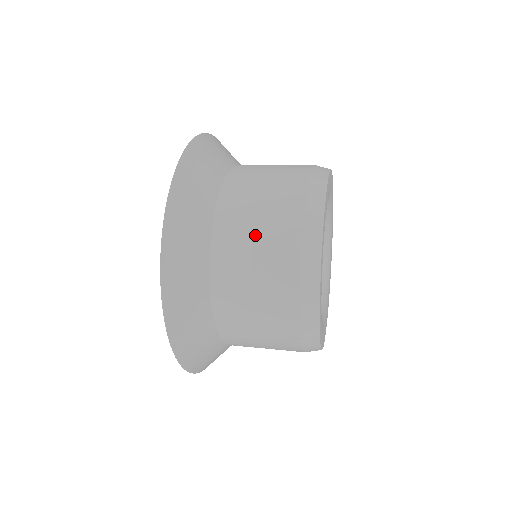
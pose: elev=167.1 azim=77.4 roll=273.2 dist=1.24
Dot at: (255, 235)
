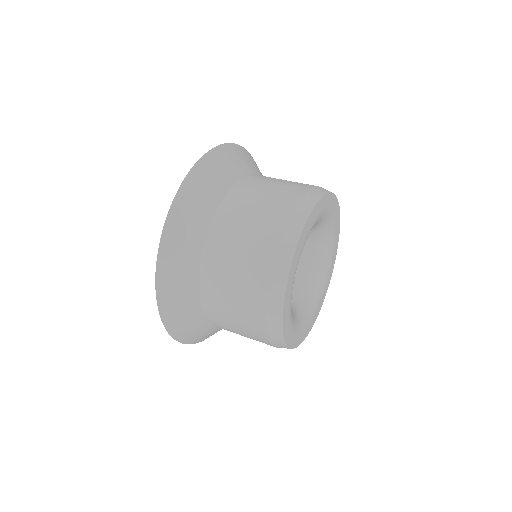
Dot at: (241, 238)
